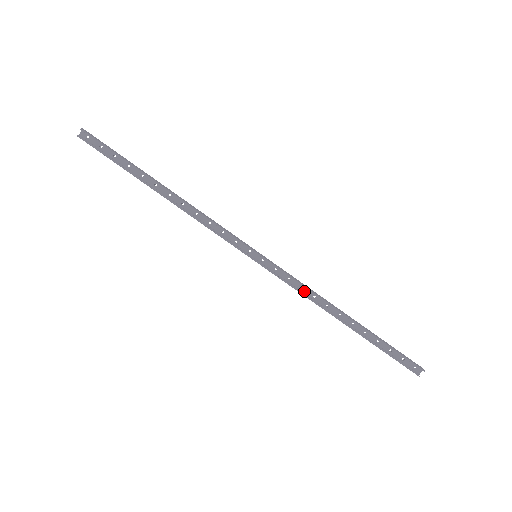
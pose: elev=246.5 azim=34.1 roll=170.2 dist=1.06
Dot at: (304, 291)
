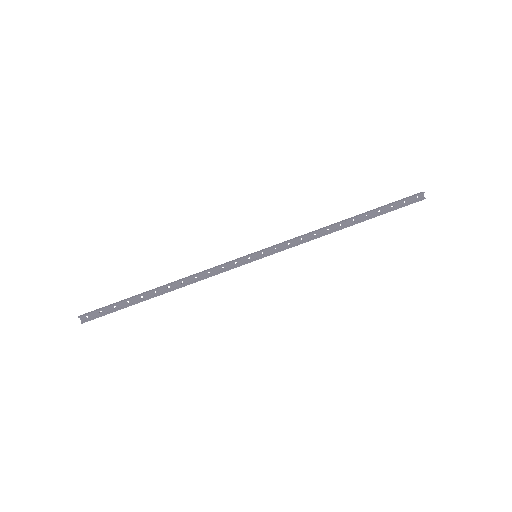
Dot at: (305, 239)
